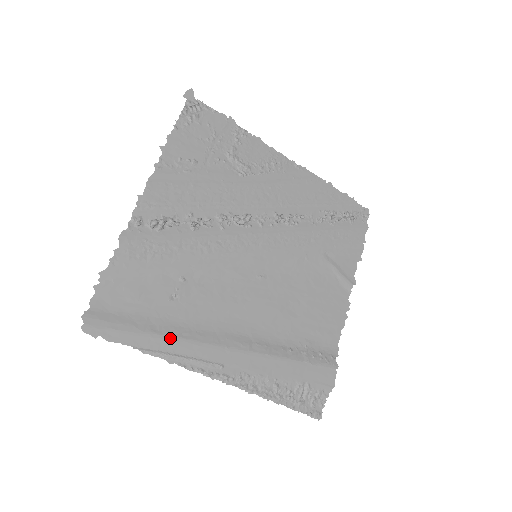
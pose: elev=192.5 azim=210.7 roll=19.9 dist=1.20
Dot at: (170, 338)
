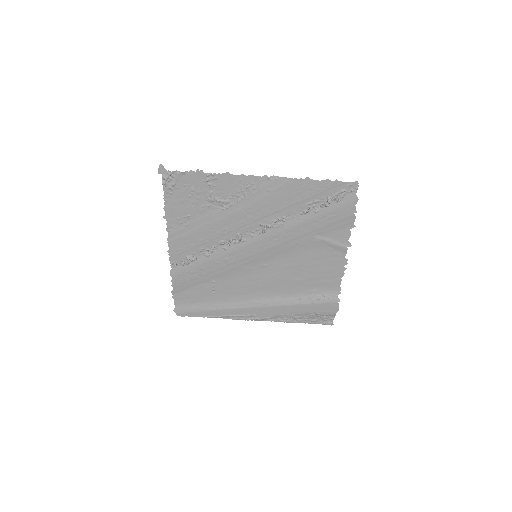
Dot at: (220, 310)
